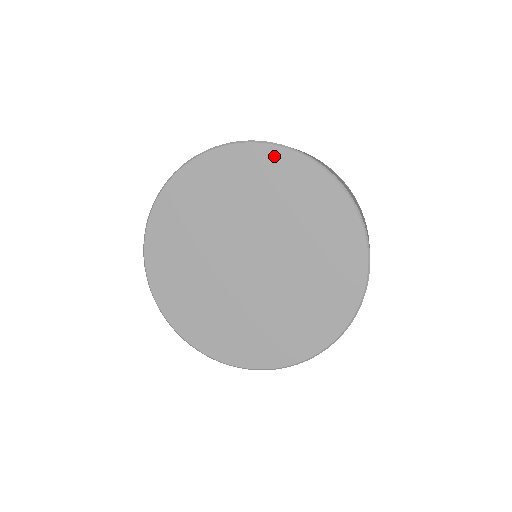
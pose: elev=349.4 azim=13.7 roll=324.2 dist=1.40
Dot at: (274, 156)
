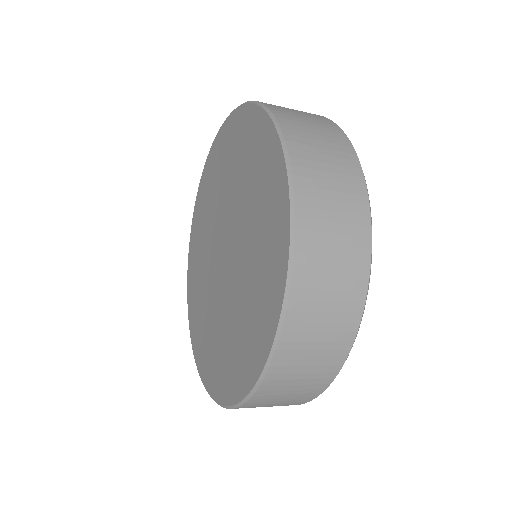
Dot at: (210, 160)
